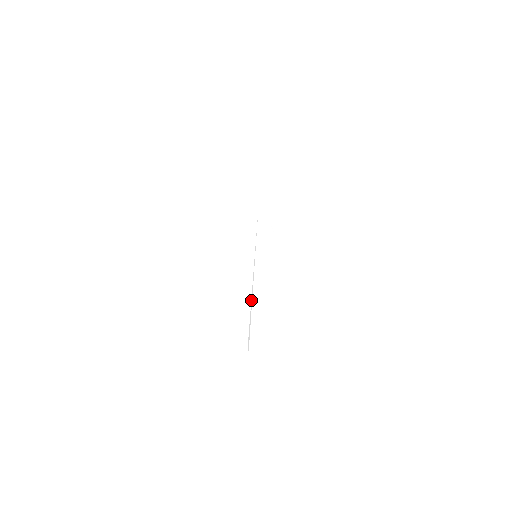
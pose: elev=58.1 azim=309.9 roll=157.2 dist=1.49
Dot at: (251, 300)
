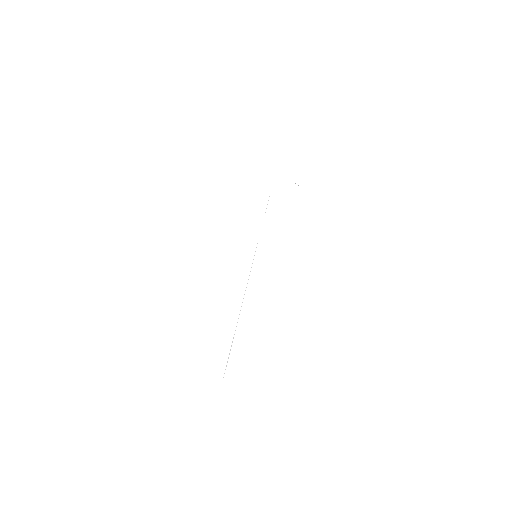
Dot at: occluded
